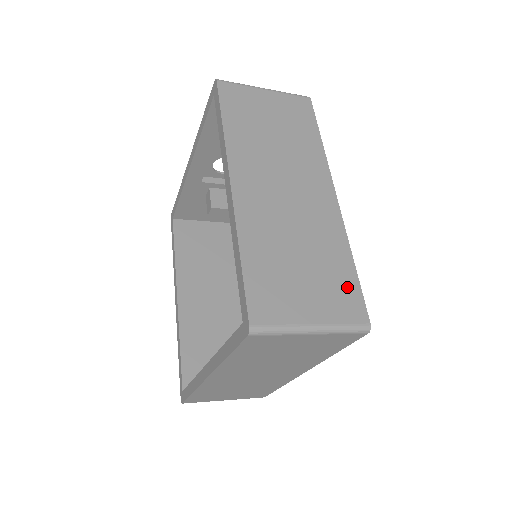
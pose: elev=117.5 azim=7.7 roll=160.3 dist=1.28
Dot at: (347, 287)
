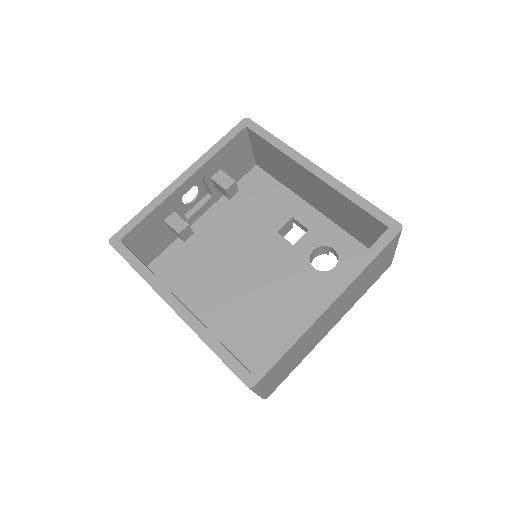
Dot at: occluded
